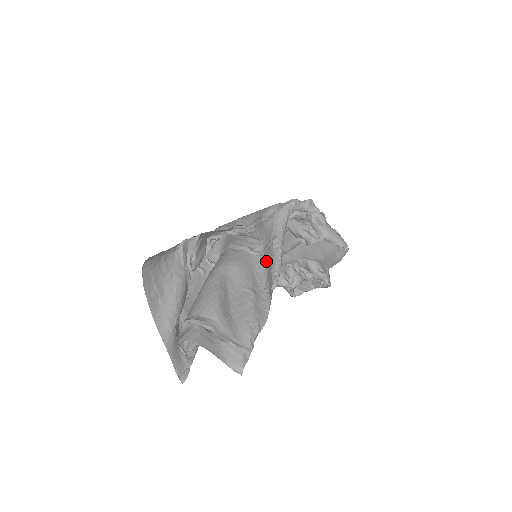
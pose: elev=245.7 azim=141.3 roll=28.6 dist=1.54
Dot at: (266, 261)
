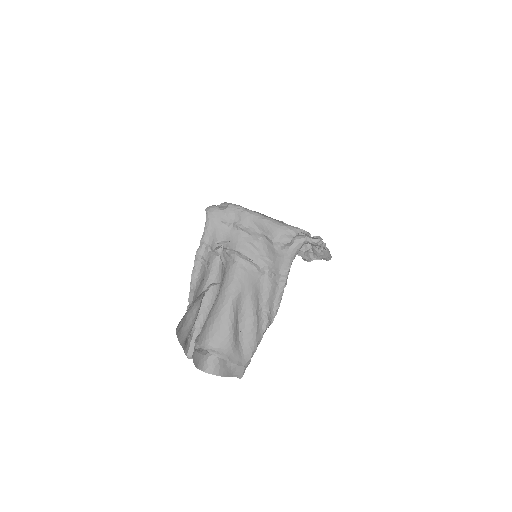
Dot at: (269, 285)
